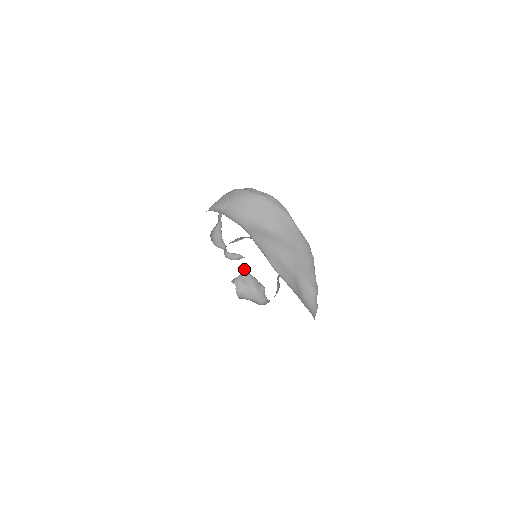
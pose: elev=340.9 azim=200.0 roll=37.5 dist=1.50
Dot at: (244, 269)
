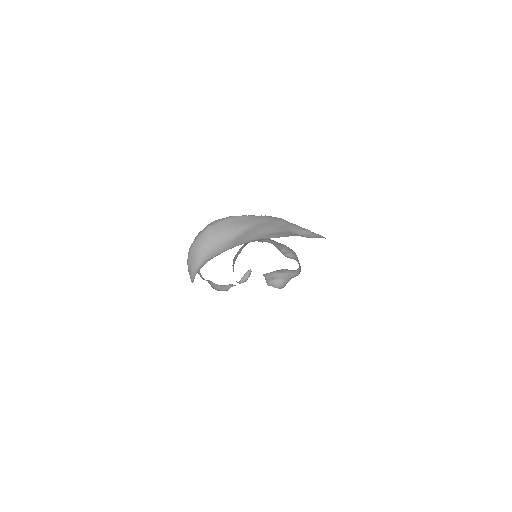
Dot at: occluded
